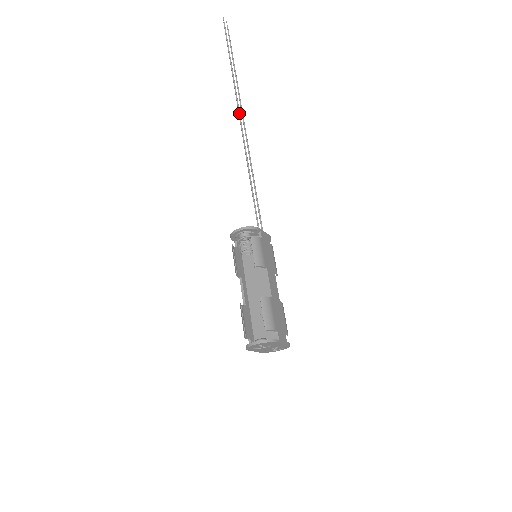
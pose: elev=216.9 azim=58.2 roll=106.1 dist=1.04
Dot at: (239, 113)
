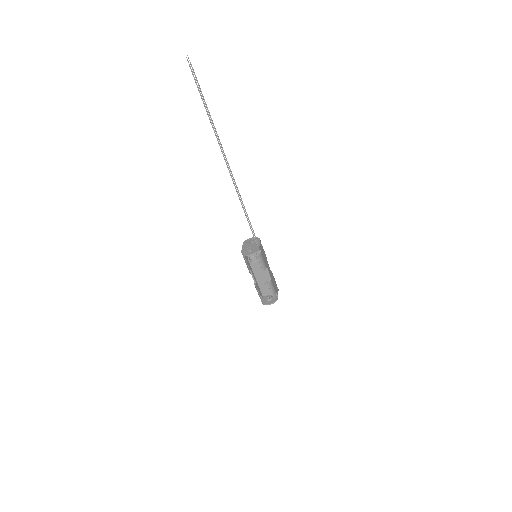
Dot at: (227, 166)
